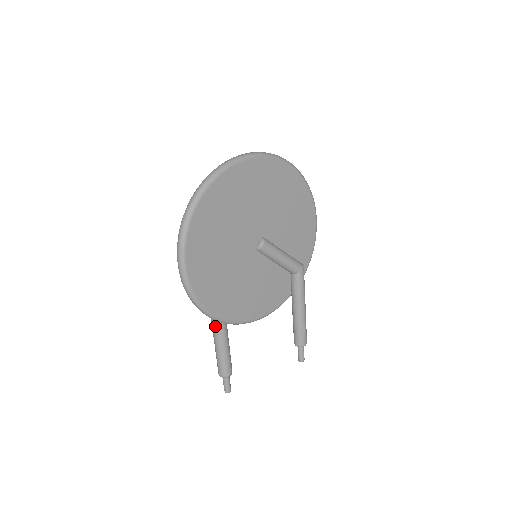
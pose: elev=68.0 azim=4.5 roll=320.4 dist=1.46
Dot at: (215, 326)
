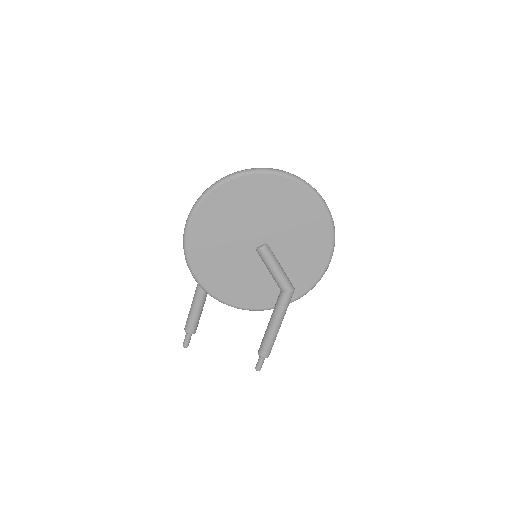
Dot at: (197, 287)
